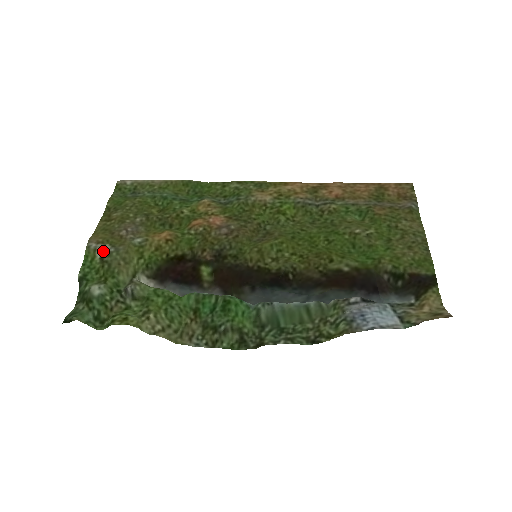
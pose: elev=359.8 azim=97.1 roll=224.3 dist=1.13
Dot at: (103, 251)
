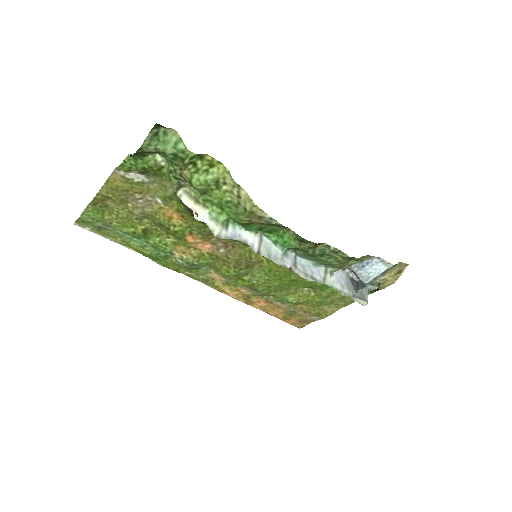
Dot at: (139, 174)
